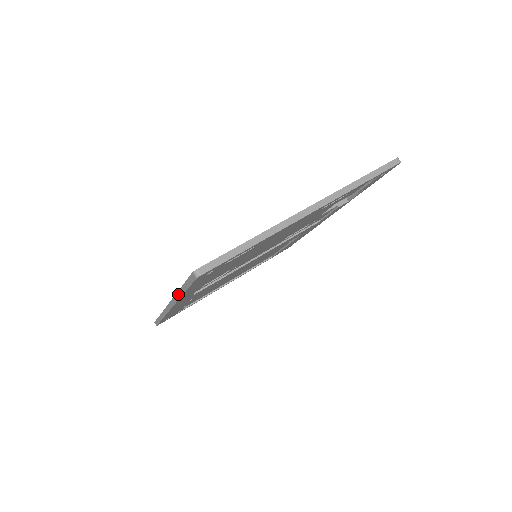
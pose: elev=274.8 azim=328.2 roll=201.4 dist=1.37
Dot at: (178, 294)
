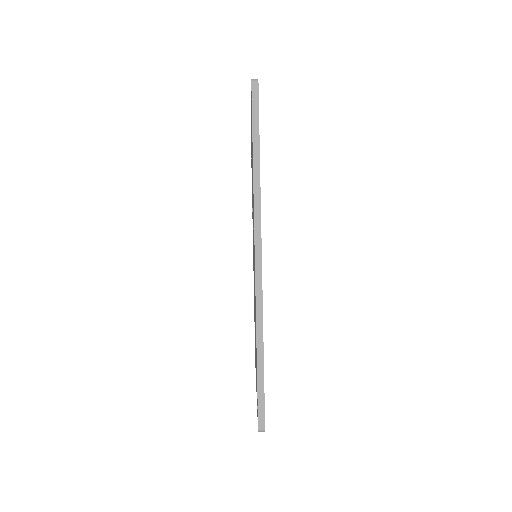
Dot at: (255, 177)
